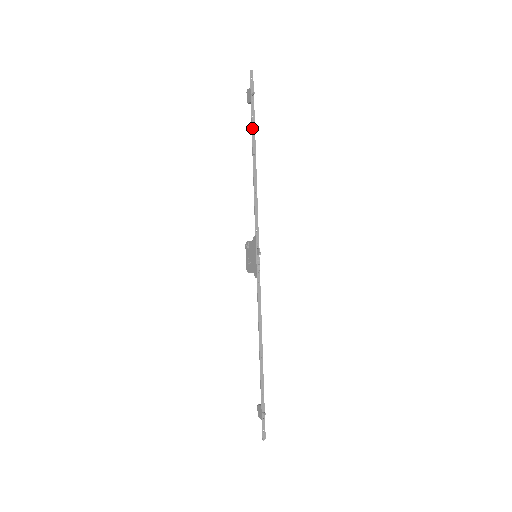
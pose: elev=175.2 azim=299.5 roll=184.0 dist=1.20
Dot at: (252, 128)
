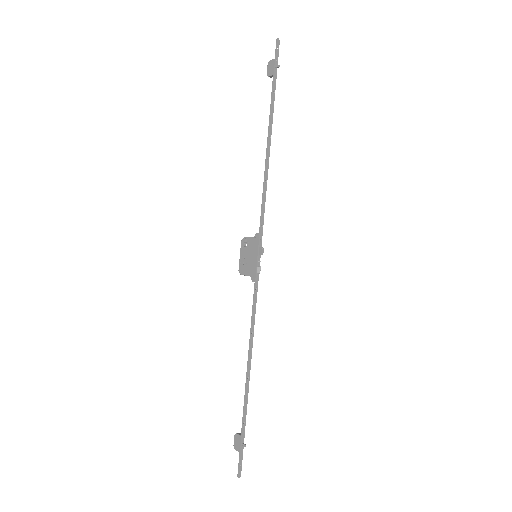
Dot at: (271, 106)
